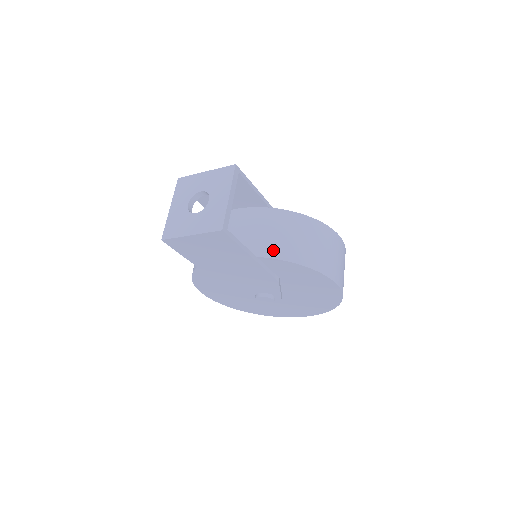
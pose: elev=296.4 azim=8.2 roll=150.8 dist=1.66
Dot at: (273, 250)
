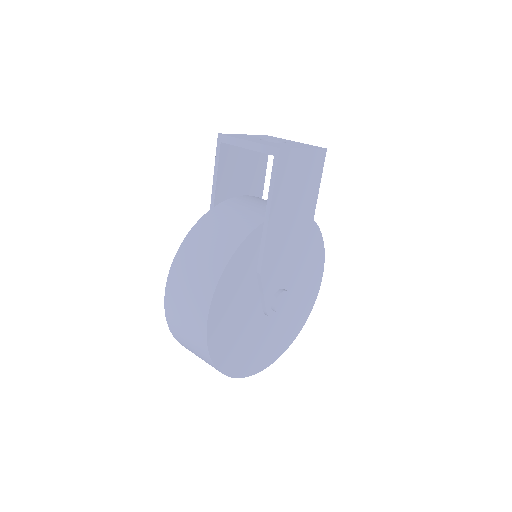
Dot at: occluded
